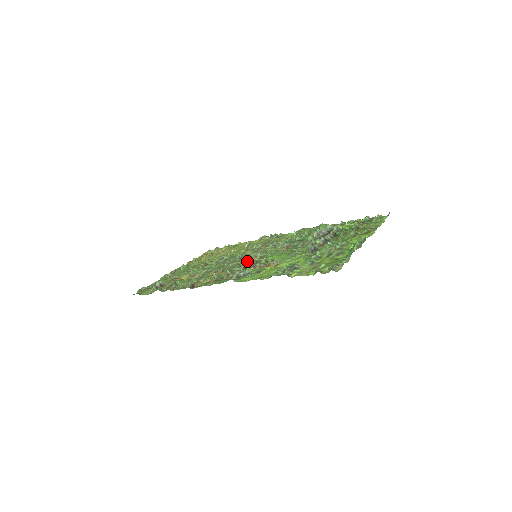
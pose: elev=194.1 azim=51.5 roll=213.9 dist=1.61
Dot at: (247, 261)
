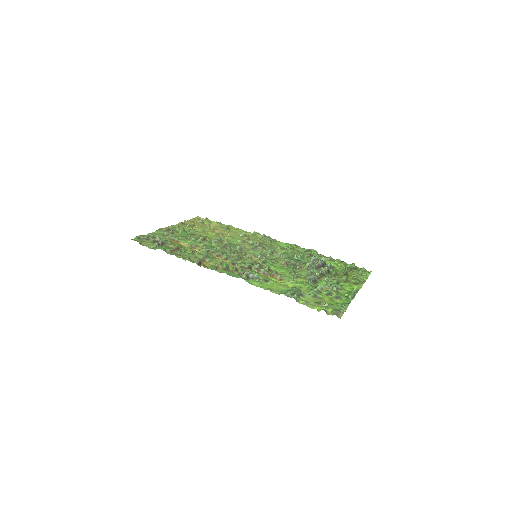
Dot at: (249, 259)
